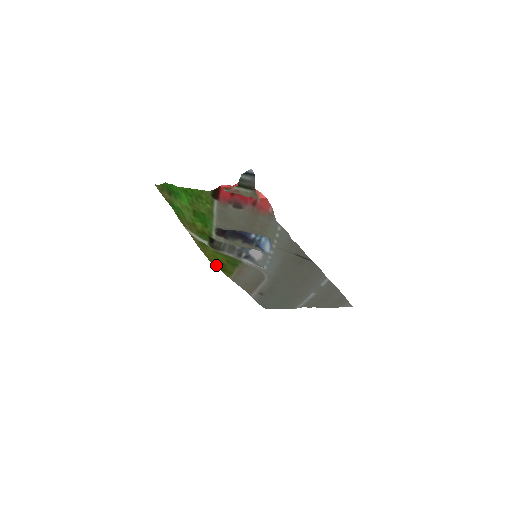
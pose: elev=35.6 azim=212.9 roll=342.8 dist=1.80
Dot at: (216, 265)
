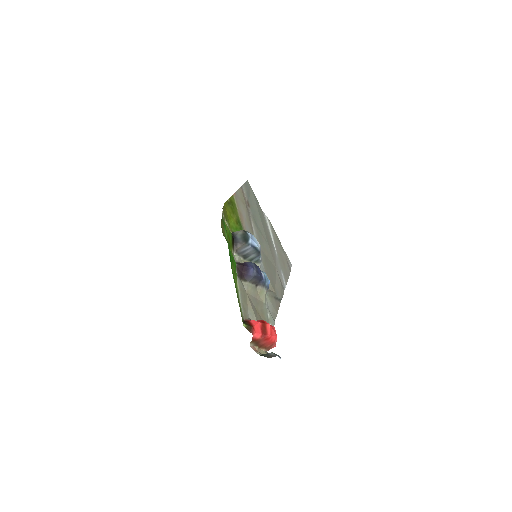
Dot at: (228, 202)
